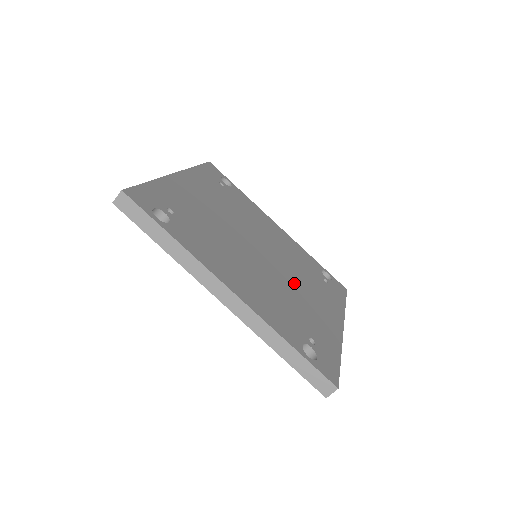
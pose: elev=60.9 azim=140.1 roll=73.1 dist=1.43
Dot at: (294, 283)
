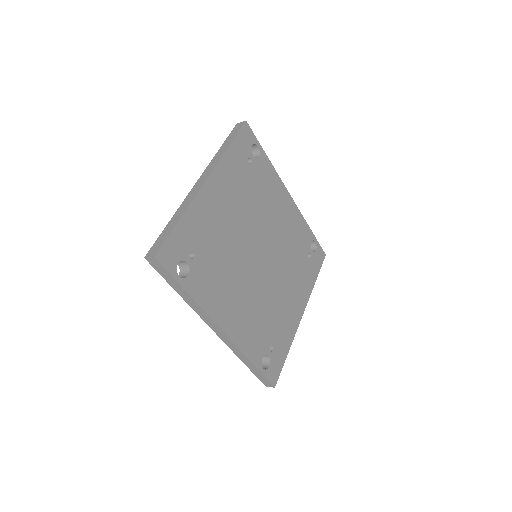
Dot at: (279, 282)
